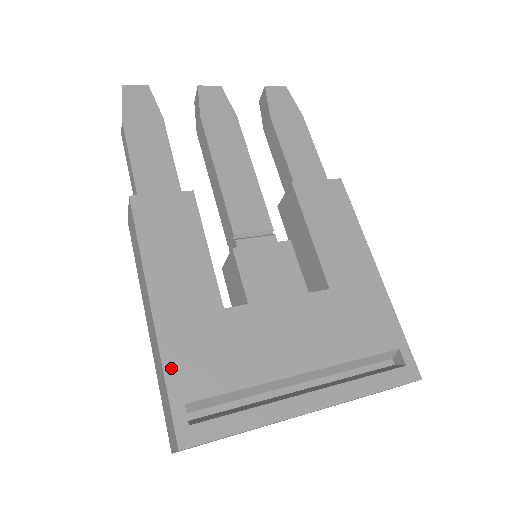
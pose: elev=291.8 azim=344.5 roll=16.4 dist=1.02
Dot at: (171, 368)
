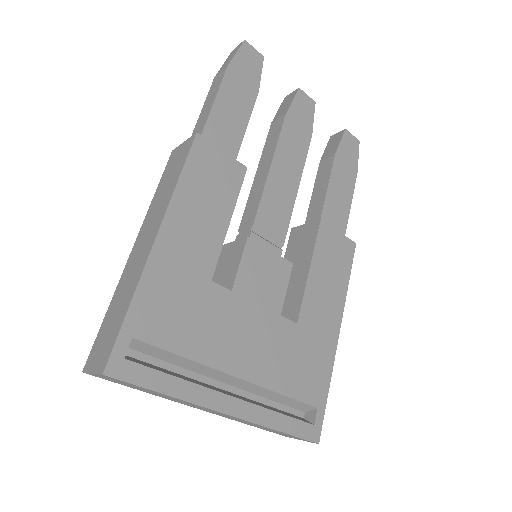
Dot at: (140, 300)
